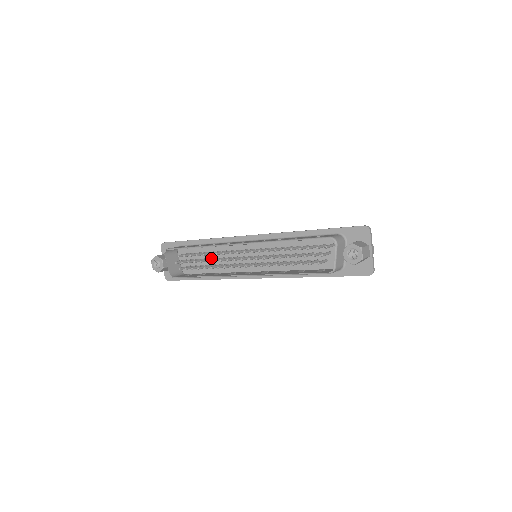
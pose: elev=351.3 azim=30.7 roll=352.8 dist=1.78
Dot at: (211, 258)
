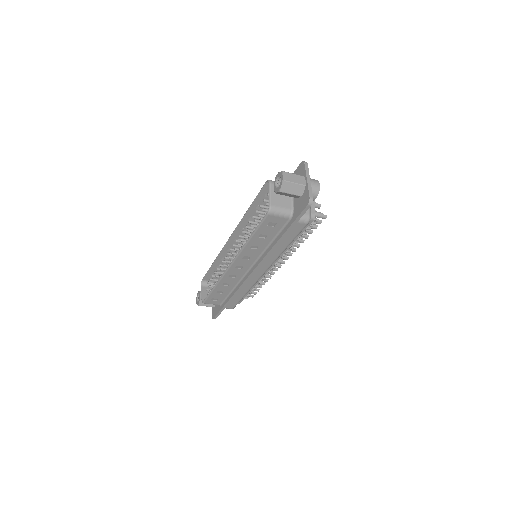
Dot at: occluded
